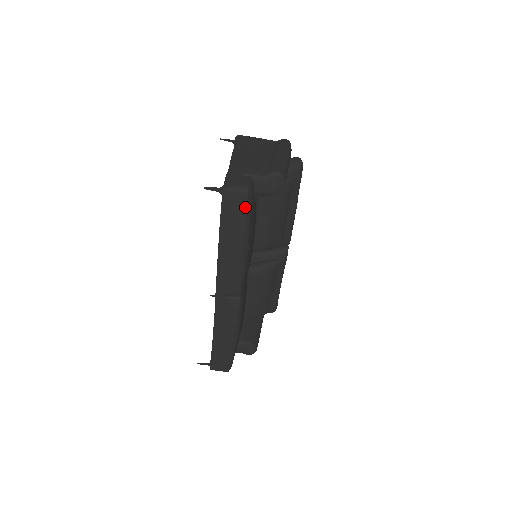
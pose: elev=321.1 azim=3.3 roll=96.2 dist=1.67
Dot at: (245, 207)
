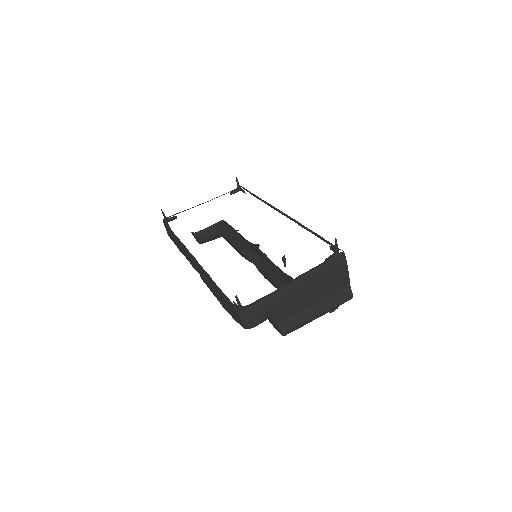
Dot at: occluded
